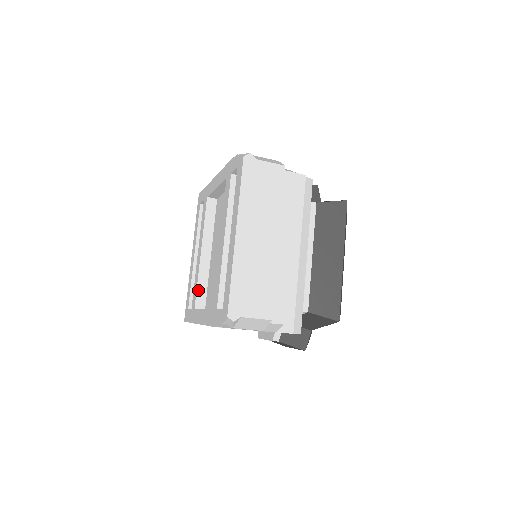
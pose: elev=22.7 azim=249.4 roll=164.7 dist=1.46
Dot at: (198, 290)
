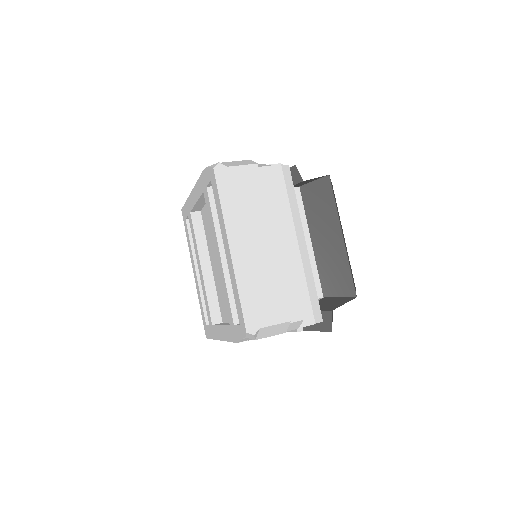
Dot at: (210, 306)
